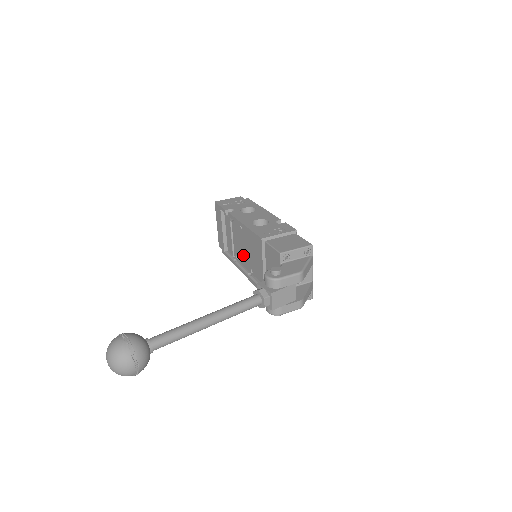
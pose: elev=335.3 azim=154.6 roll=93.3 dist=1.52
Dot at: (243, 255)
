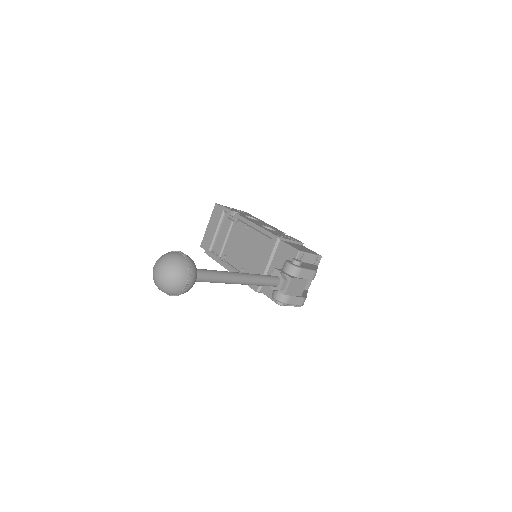
Dot at: (237, 255)
